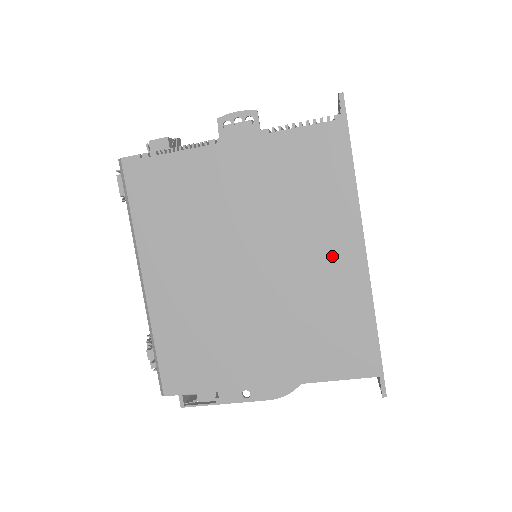
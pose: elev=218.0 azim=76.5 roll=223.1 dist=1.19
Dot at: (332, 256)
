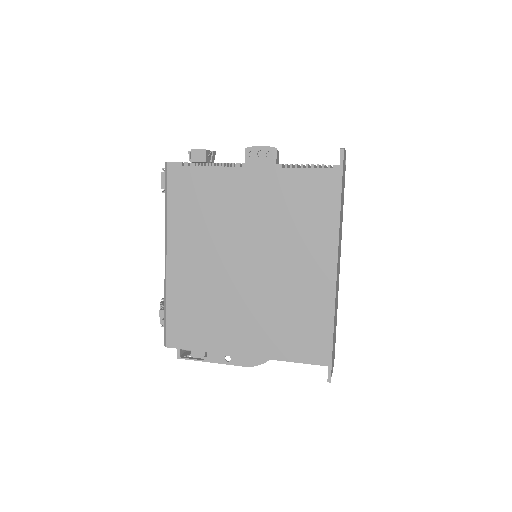
Dot at: (311, 270)
